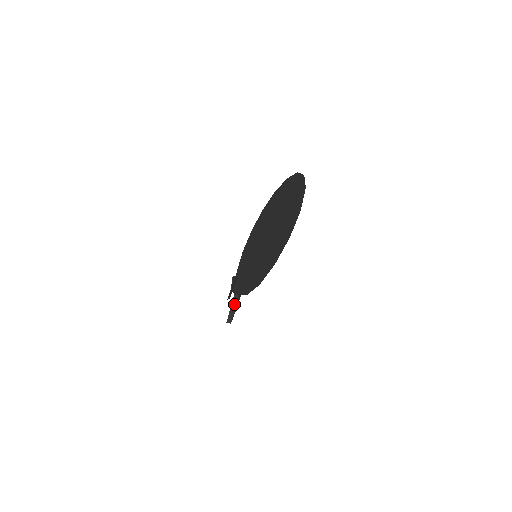
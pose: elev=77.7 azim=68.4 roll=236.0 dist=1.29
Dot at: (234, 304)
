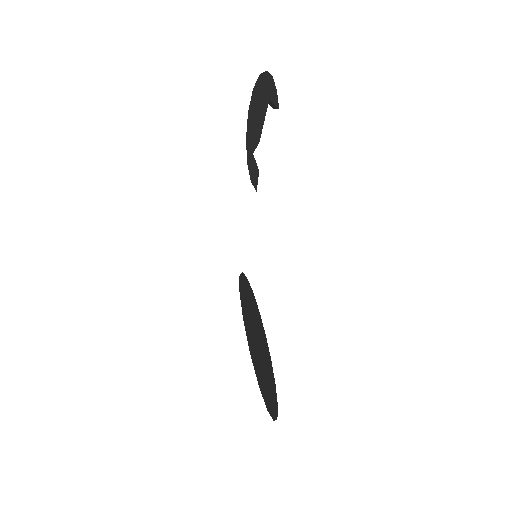
Dot at: (270, 103)
